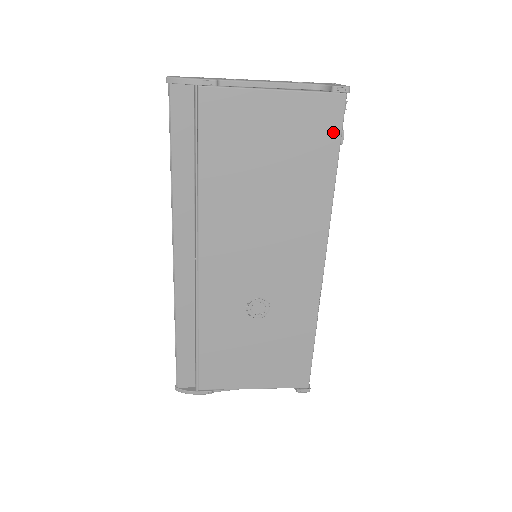
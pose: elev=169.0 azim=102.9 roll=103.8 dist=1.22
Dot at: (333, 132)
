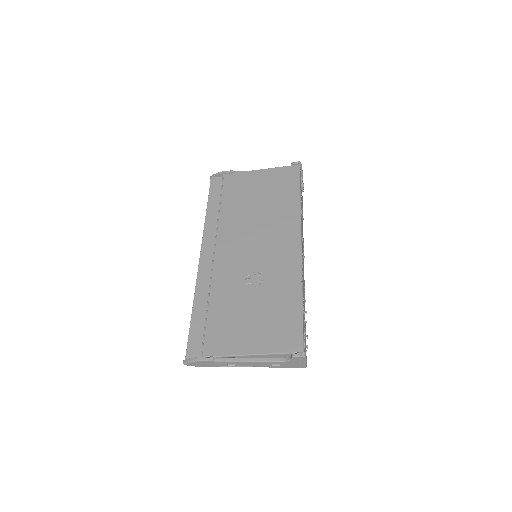
Dot at: (295, 179)
